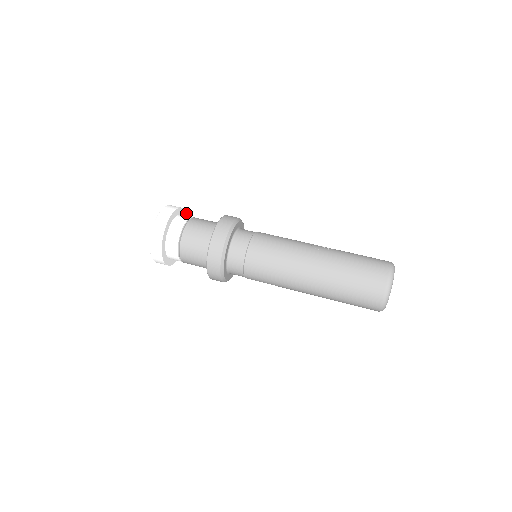
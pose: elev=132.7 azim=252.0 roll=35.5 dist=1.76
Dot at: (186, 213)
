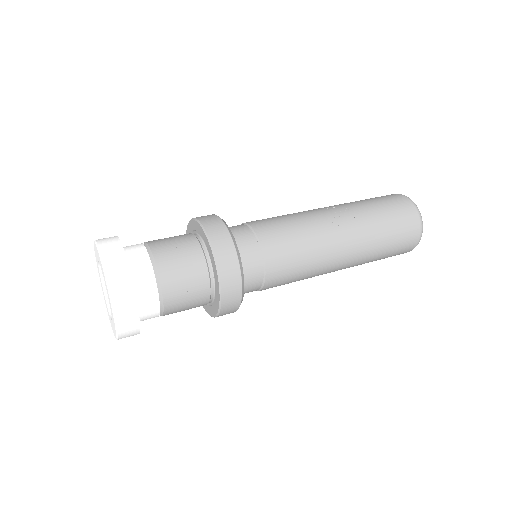
Dot at: (117, 237)
